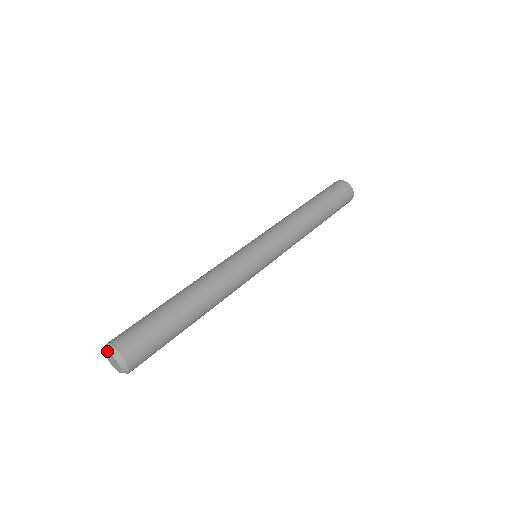
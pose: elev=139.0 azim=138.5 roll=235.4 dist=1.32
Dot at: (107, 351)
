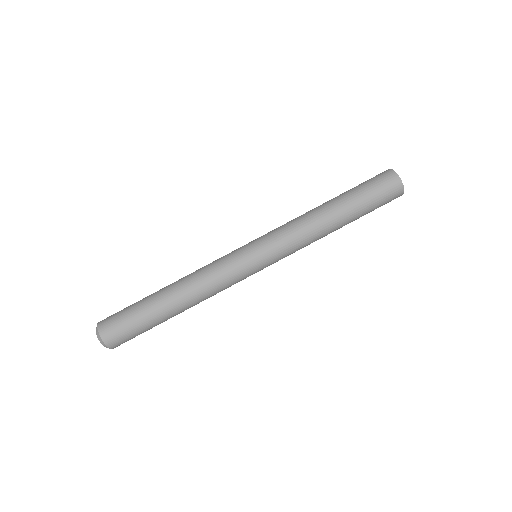
Dot at: occluded
